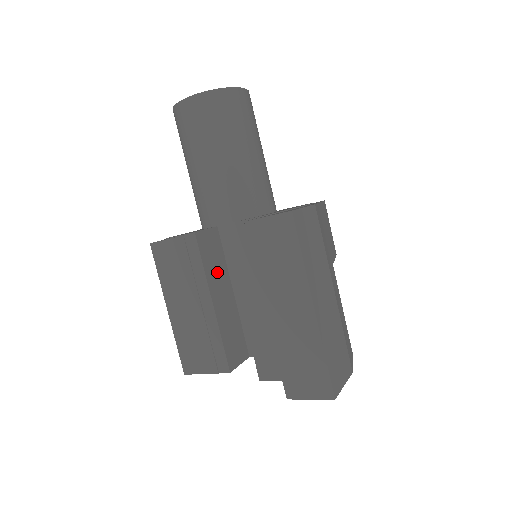
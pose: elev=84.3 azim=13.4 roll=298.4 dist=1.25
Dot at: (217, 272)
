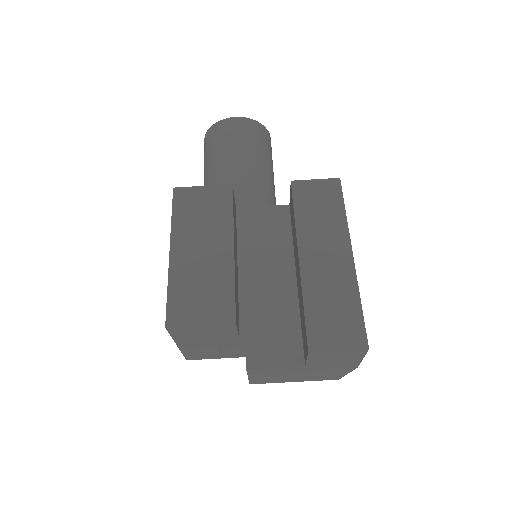
Dot at: (235, 234)
